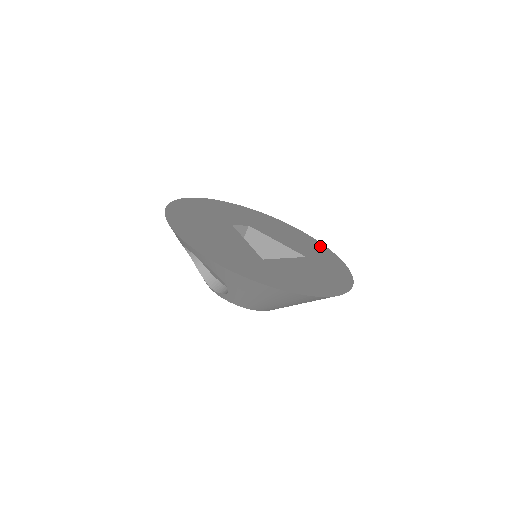
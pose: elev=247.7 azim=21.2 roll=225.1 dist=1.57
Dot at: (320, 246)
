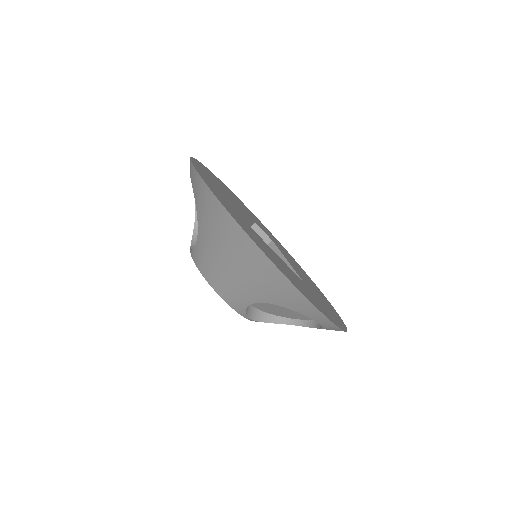
Dot at: occluded
